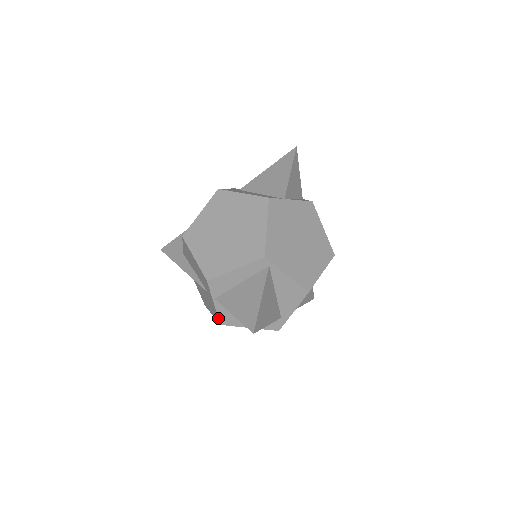
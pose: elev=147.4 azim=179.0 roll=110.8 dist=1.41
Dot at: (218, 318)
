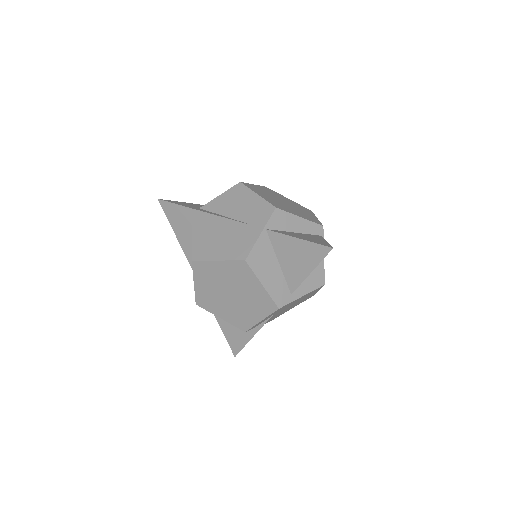
Dot at: (250, 251)
